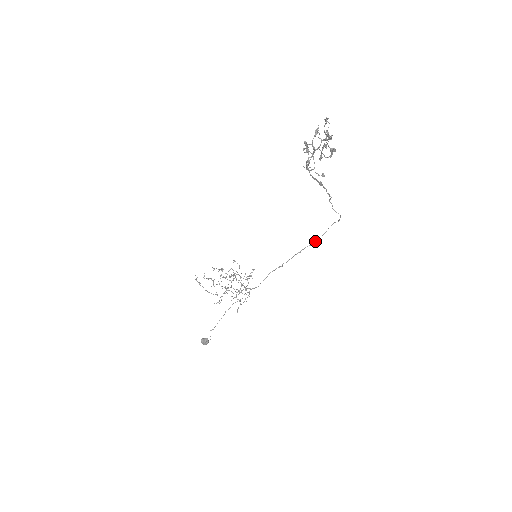
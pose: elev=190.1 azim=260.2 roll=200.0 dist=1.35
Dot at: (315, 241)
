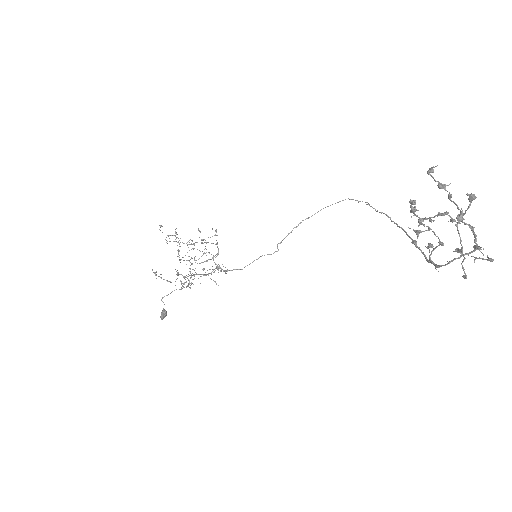
Dot at: occluded
